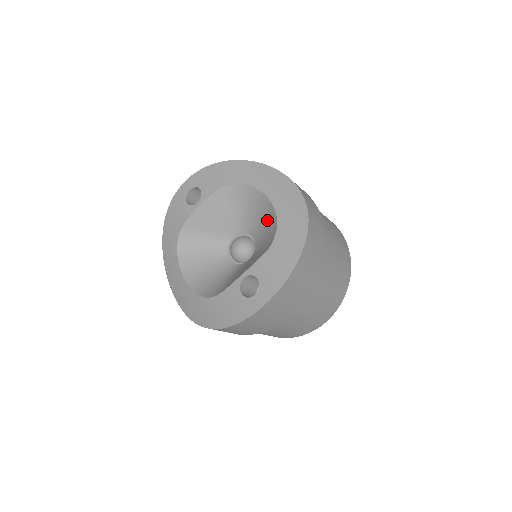
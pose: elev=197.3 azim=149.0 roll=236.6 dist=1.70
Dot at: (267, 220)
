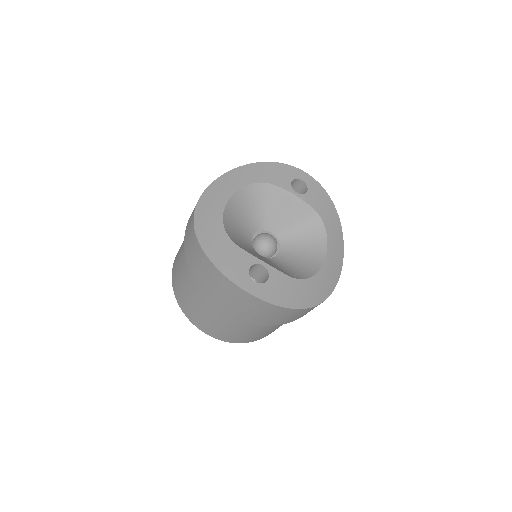
Dot at: (306, 263)
